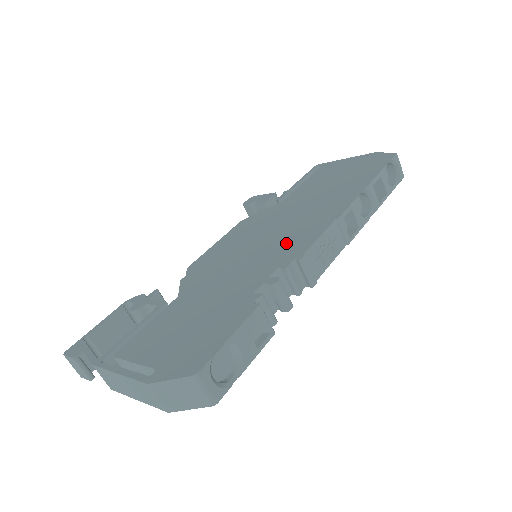
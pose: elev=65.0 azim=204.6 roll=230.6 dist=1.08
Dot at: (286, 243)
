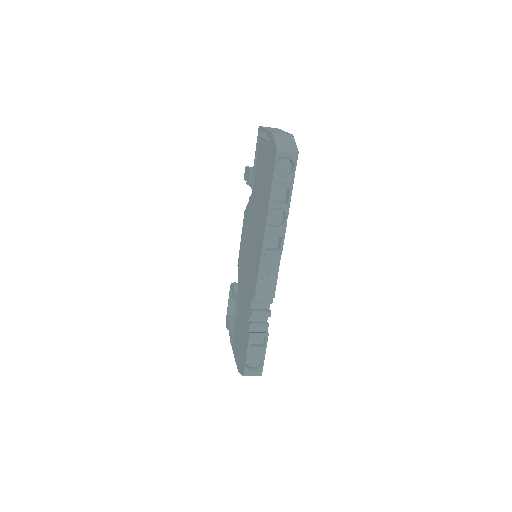
Dot at: (252, 270)
